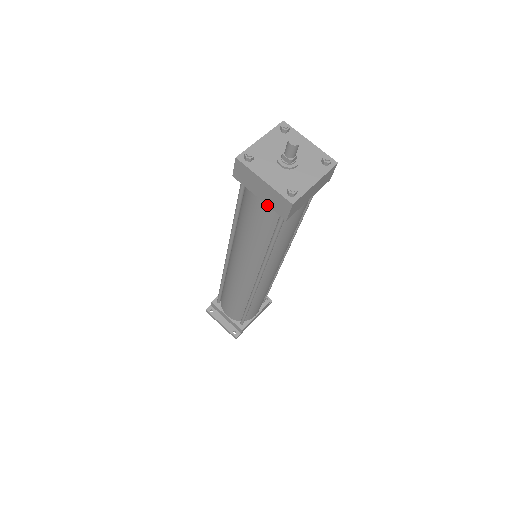
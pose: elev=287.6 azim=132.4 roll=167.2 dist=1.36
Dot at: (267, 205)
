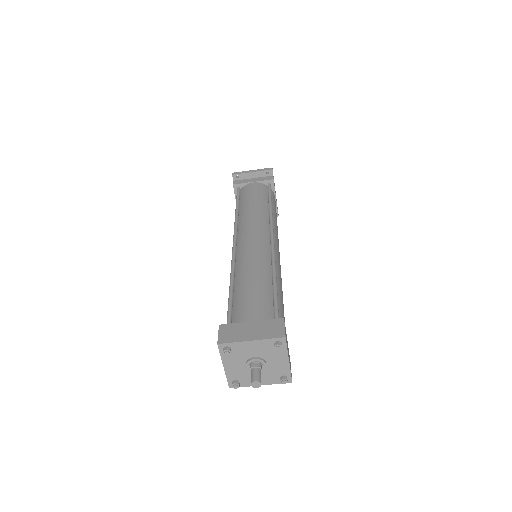
Dot at: occluded
